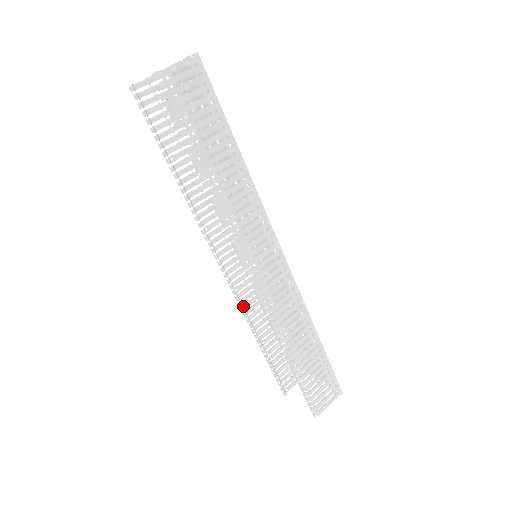
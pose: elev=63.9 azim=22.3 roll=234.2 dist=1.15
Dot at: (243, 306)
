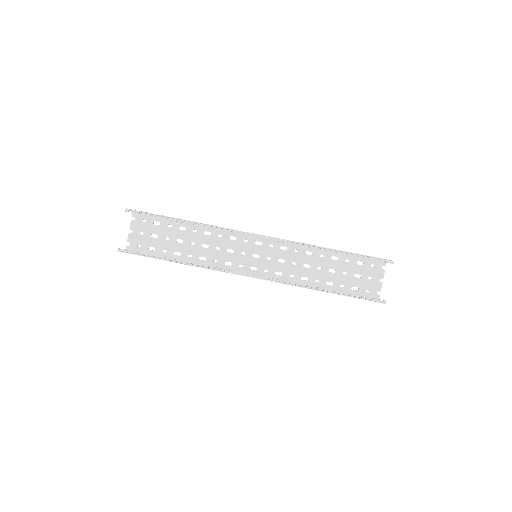
Dot at: (291, 285)
